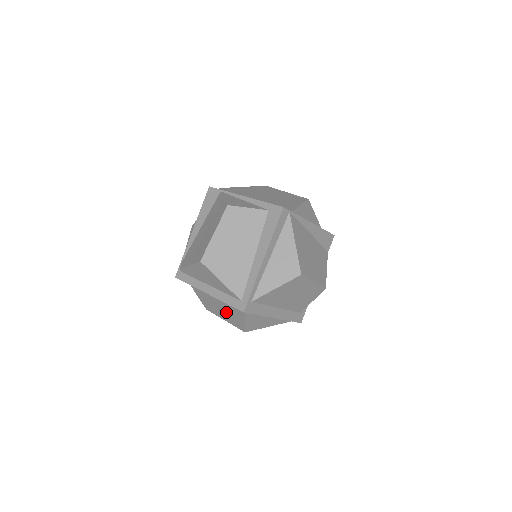
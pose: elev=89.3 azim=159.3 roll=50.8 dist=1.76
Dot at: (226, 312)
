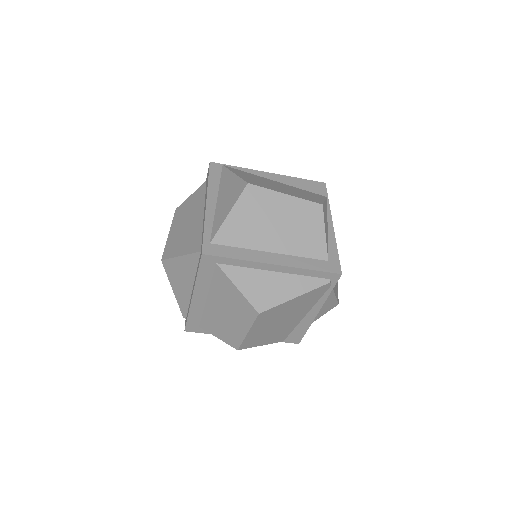
Dot at: (230, 310)
